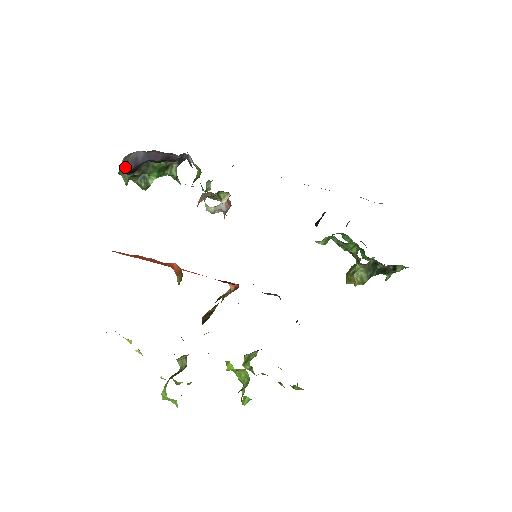
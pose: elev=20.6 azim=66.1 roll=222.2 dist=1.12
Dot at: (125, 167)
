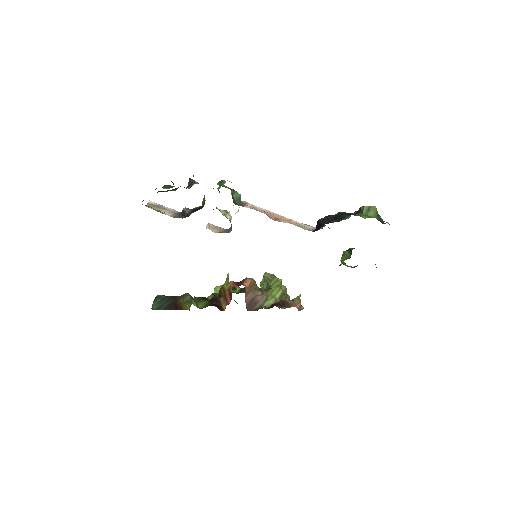
Dot at: occluded
